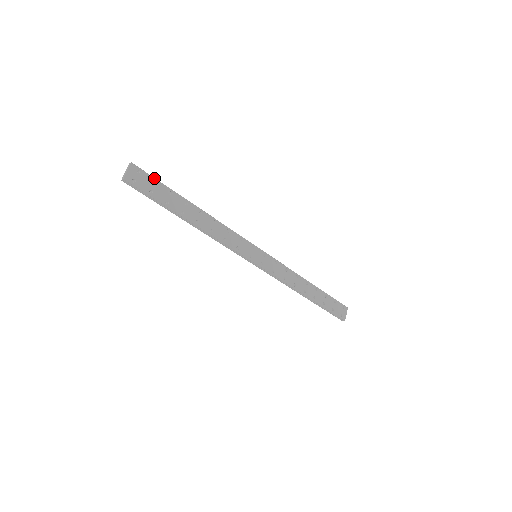
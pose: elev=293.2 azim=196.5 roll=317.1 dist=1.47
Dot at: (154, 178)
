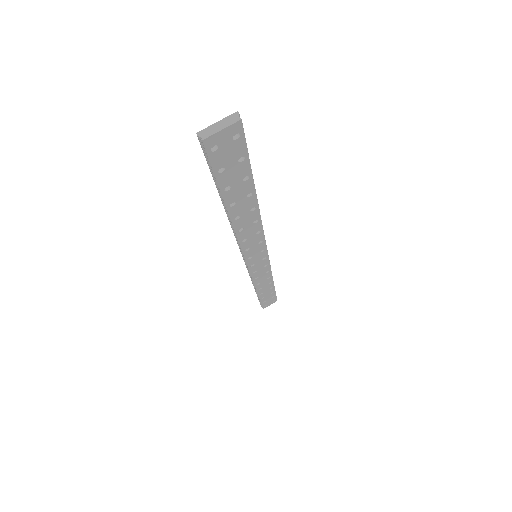
Dot at: (247, 152)
